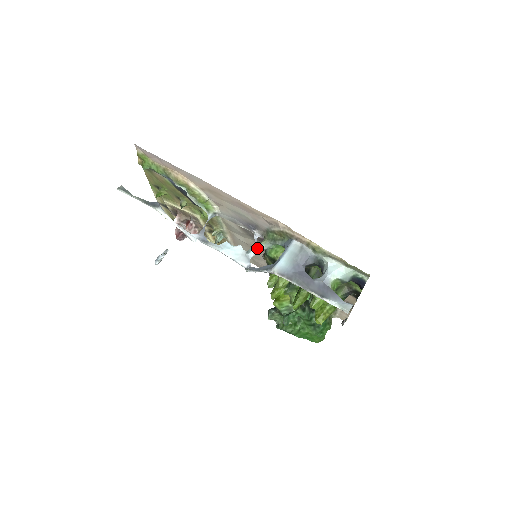
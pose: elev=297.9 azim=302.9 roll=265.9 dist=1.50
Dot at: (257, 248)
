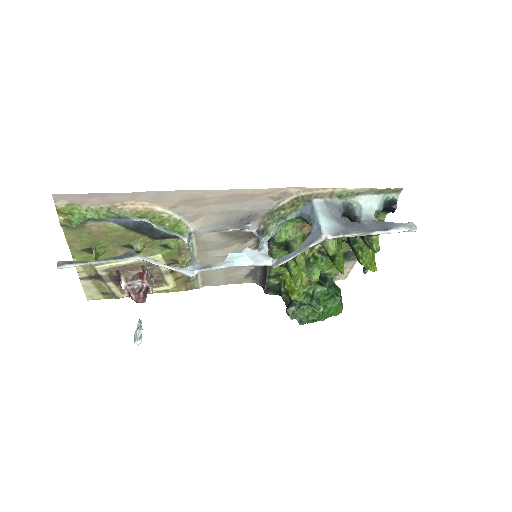
Dot at: (266, 239)
